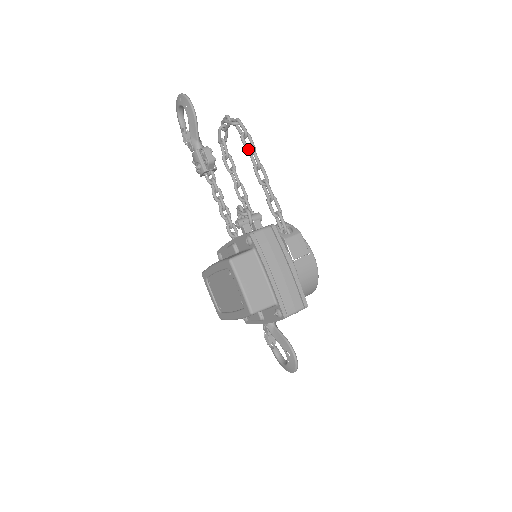
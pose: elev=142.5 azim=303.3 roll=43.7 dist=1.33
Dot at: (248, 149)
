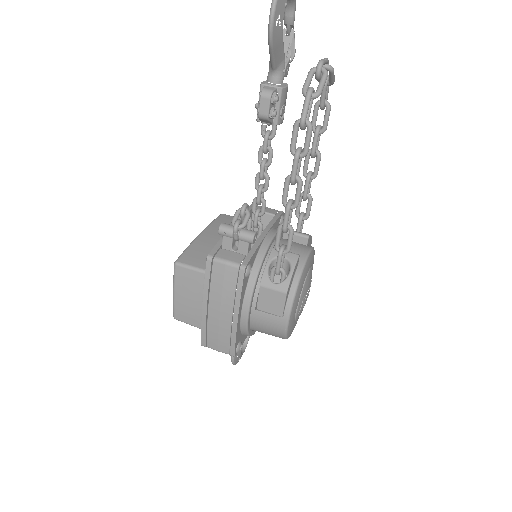
Dot at: (293, 148)
